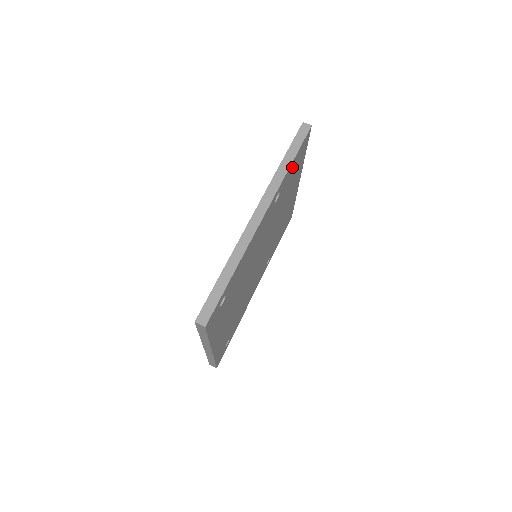
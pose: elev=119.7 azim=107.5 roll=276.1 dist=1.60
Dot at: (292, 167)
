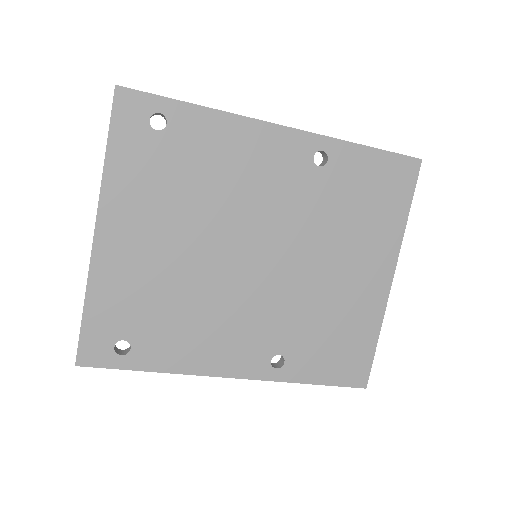
Dot at: (366, 164)
